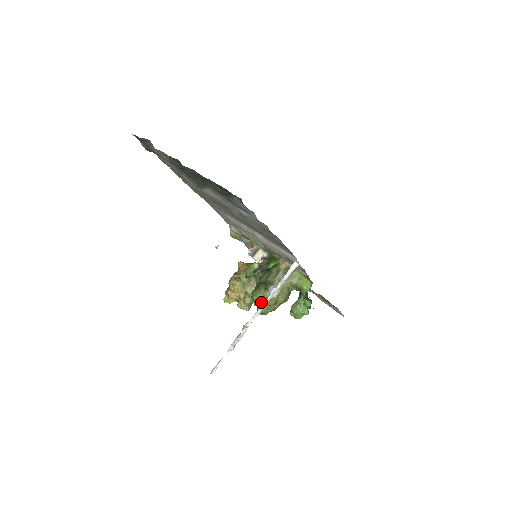
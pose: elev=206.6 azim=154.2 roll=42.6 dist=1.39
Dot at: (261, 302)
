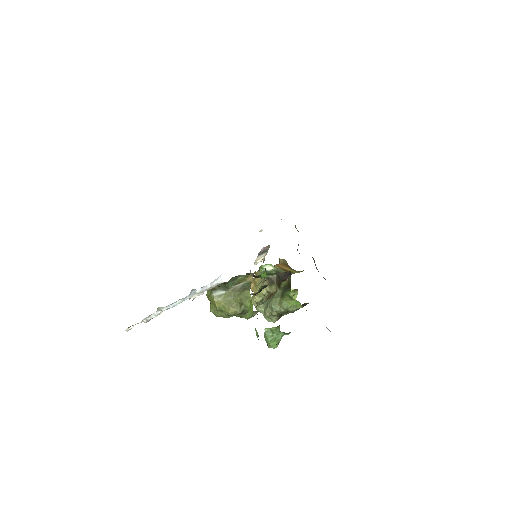
Dot at: (210, 300)
